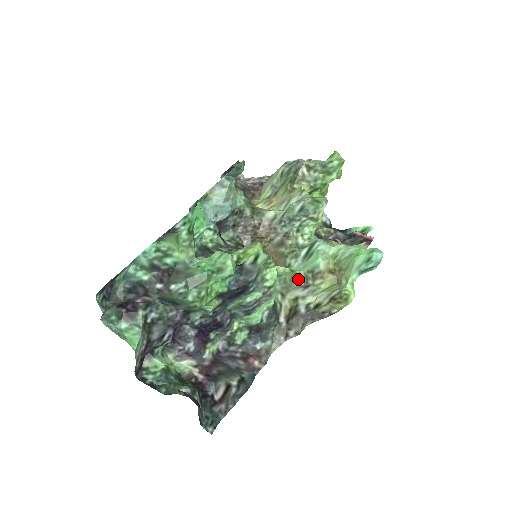
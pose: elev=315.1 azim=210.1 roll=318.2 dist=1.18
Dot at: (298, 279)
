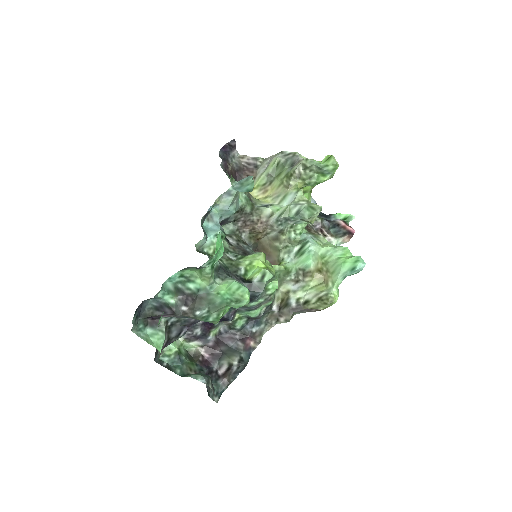
Dot at: (290, 274)
